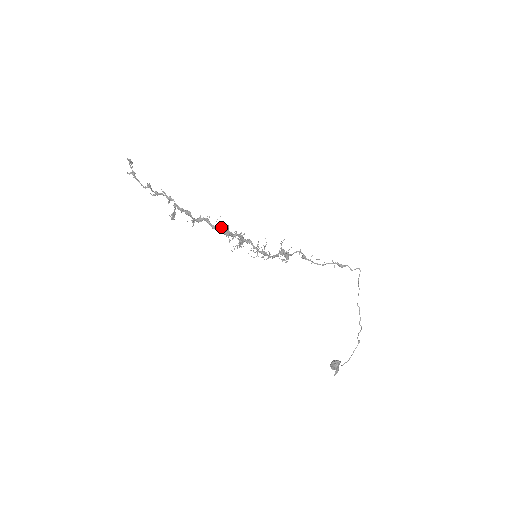
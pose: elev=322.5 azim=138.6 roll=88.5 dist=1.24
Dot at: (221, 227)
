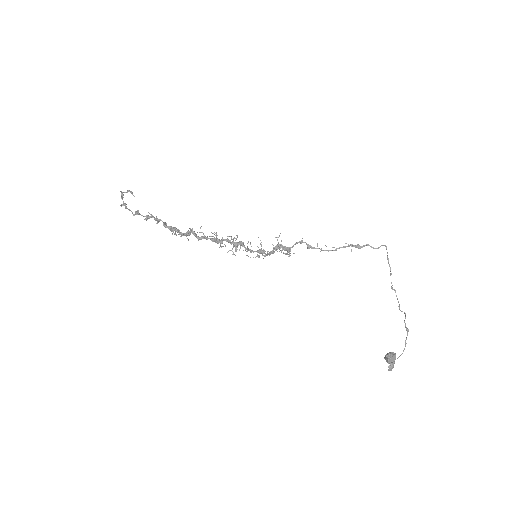
Dot at: (205, 236)
